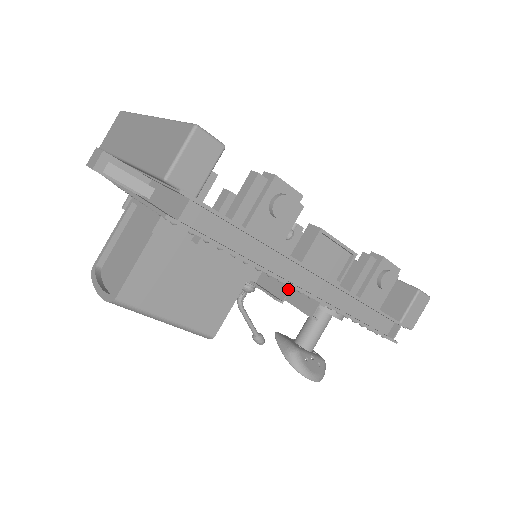
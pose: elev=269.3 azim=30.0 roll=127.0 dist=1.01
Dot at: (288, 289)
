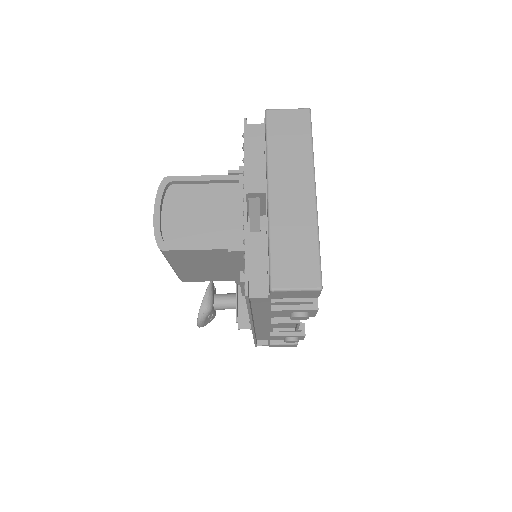
Dot at: (248, 321)
